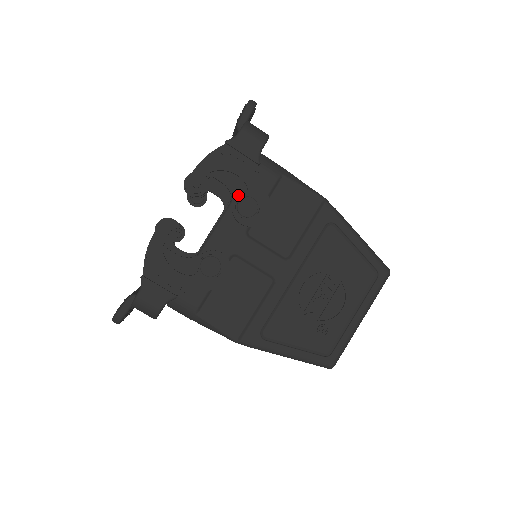
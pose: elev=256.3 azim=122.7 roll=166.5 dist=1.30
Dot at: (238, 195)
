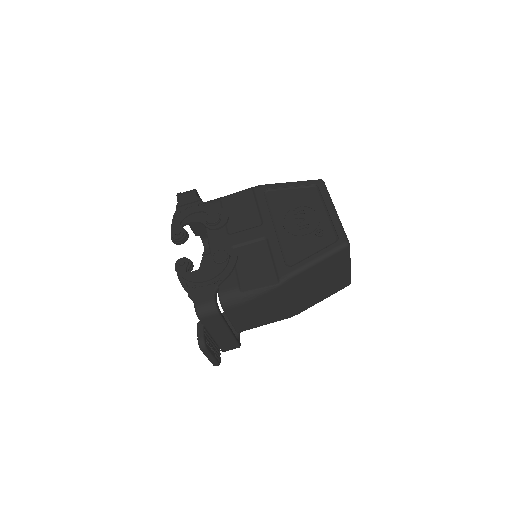
Dot at: (204, 219)
